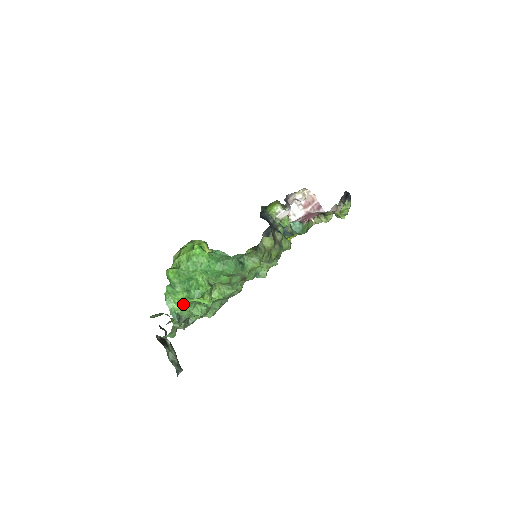
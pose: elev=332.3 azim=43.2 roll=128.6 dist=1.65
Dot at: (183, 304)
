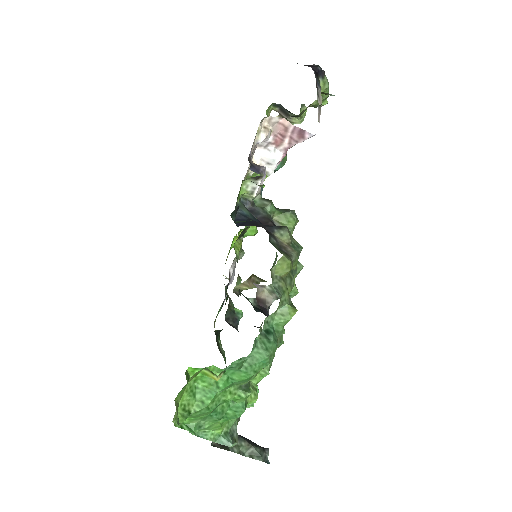
Dot at: (224, 423)
